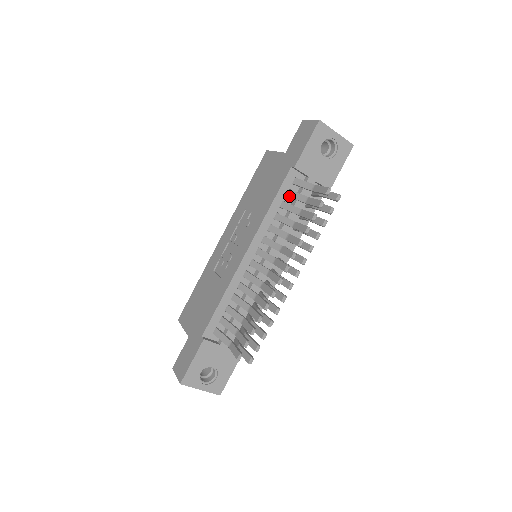
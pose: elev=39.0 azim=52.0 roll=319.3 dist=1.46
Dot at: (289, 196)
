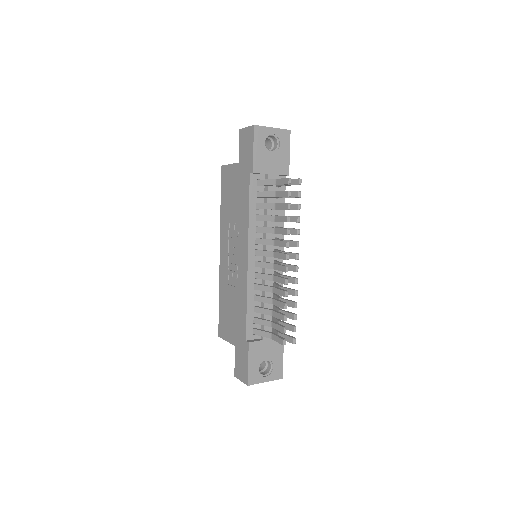
Dot at: (260, 197)
